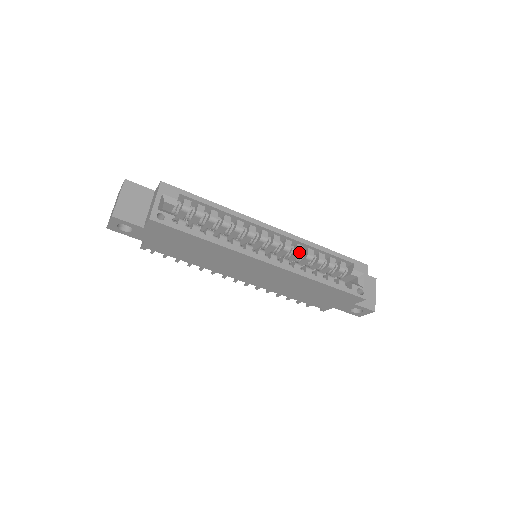
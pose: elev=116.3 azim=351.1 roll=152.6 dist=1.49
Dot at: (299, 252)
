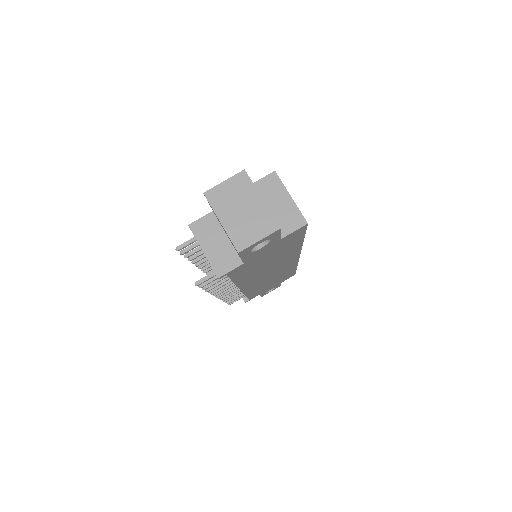
Dot at: occluded
